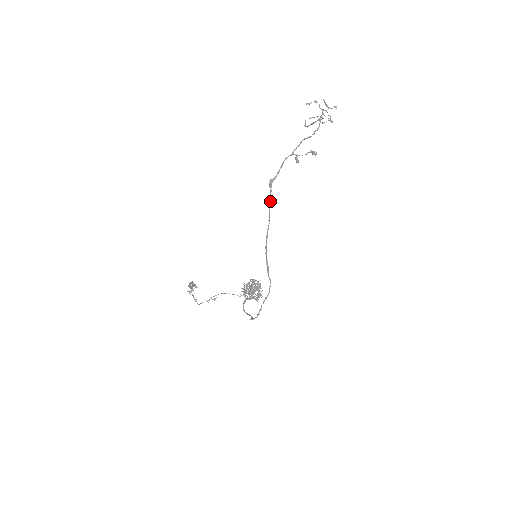
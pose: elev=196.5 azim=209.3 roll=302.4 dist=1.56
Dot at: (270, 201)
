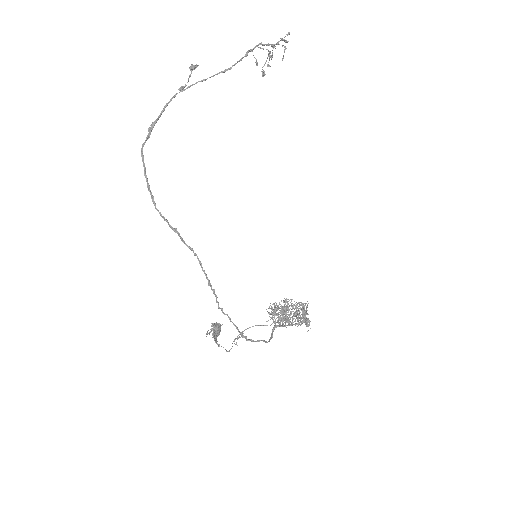
Dot at: (144, 142)
